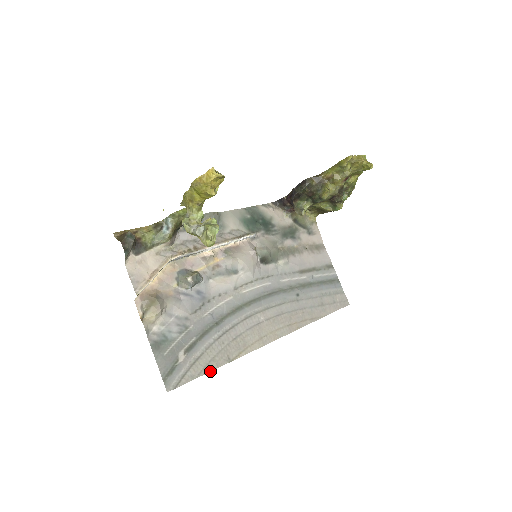
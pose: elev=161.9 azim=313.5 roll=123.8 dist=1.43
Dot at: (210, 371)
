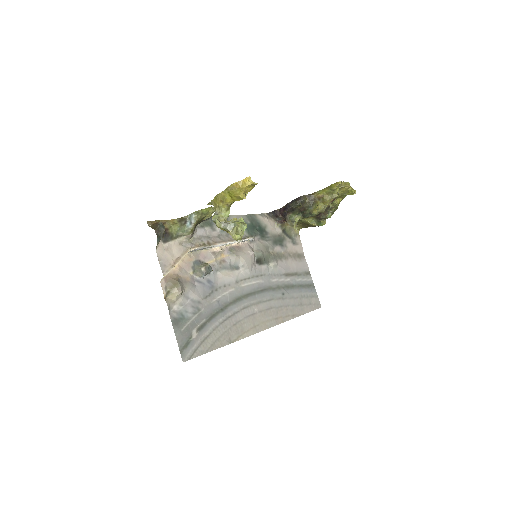
Dot at: occluded
